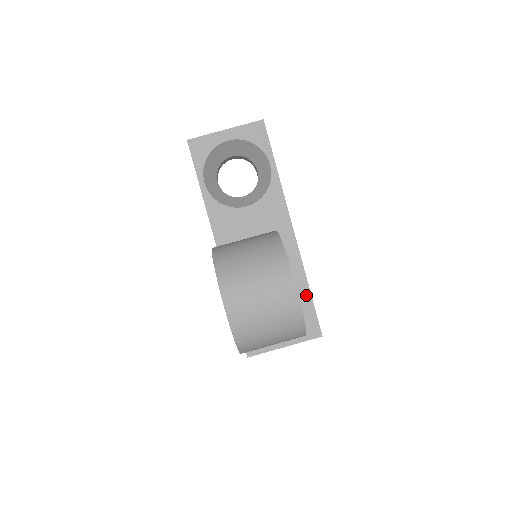
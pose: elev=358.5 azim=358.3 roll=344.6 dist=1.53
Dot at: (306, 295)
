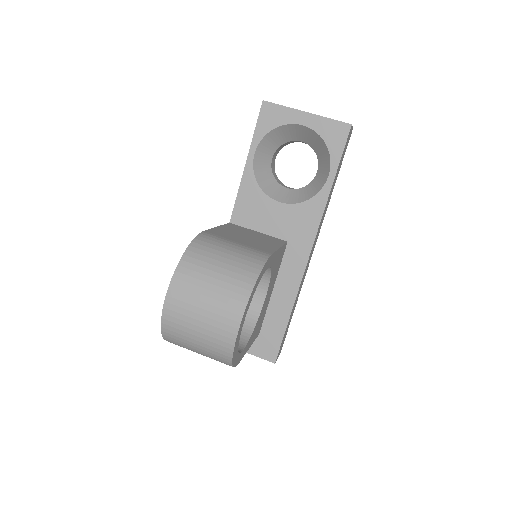
Dot at: (283, 319)
